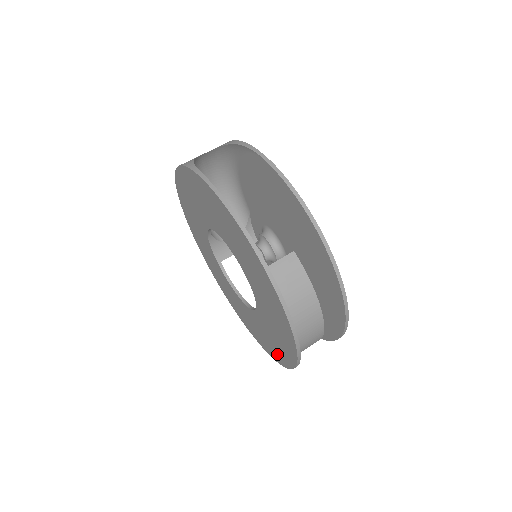
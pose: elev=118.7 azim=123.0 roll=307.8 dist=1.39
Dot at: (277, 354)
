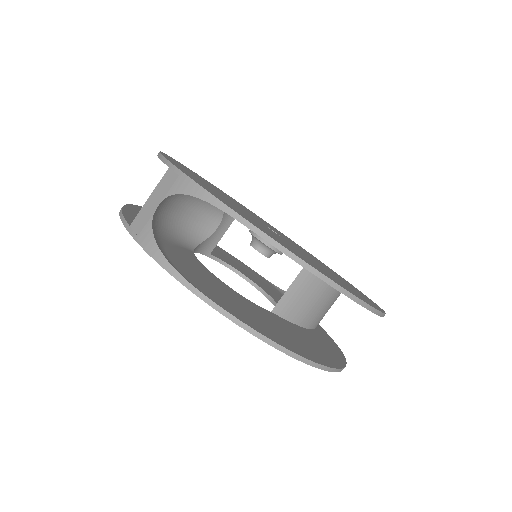
Dot at: occluded
